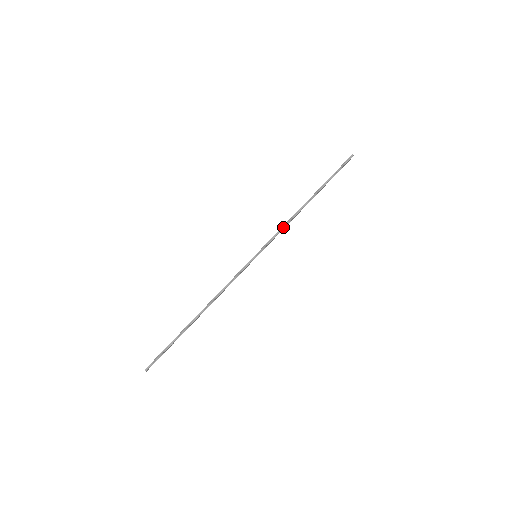
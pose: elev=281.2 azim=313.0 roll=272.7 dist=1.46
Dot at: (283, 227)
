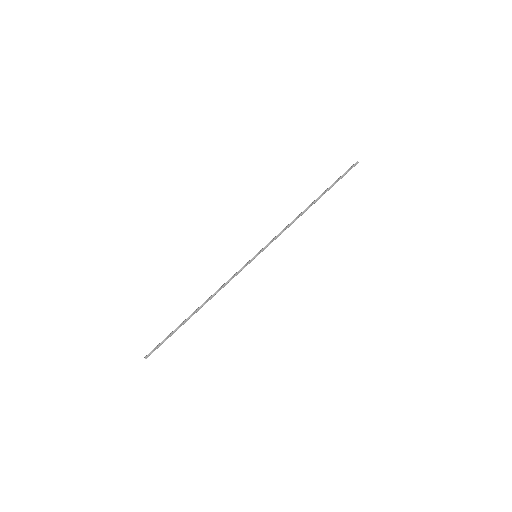
Dot at: (284, 230)
